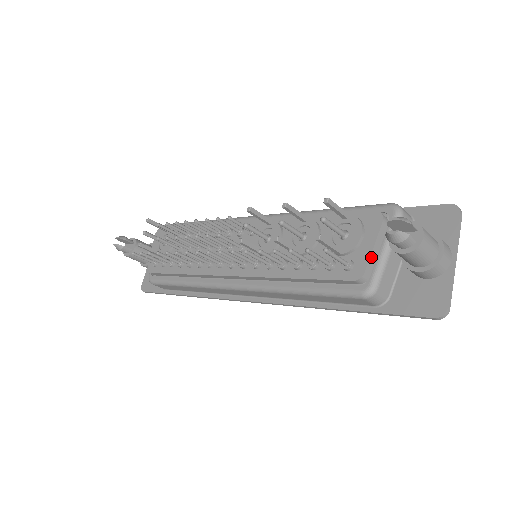
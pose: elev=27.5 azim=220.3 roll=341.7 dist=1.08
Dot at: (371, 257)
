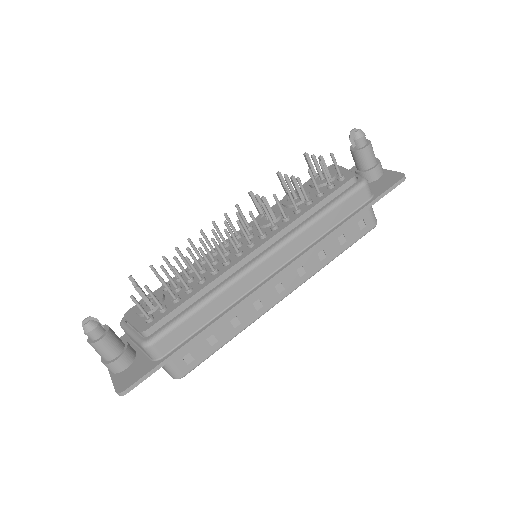
Dot at: (349, 171)
